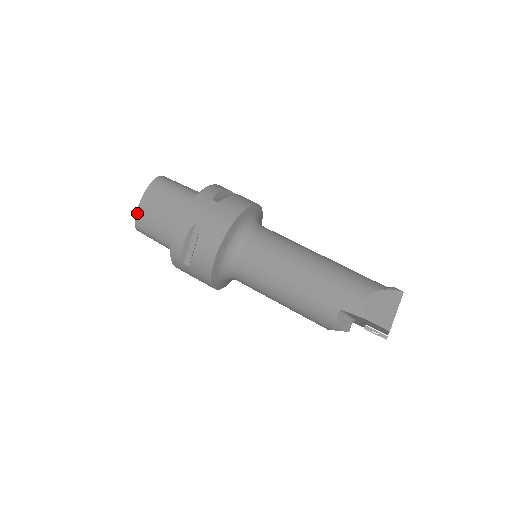
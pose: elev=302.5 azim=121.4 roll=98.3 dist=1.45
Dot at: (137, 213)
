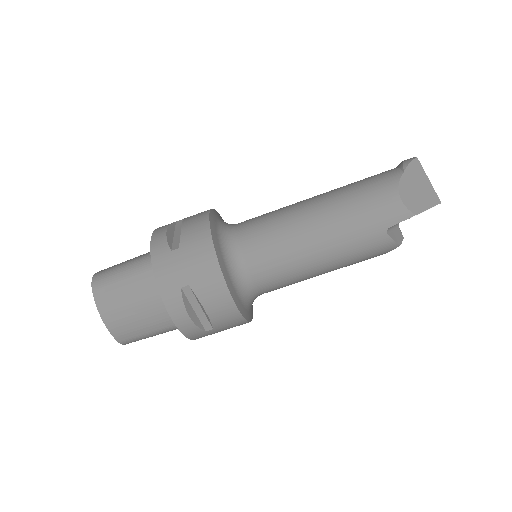
Dot at: (111, 332)
